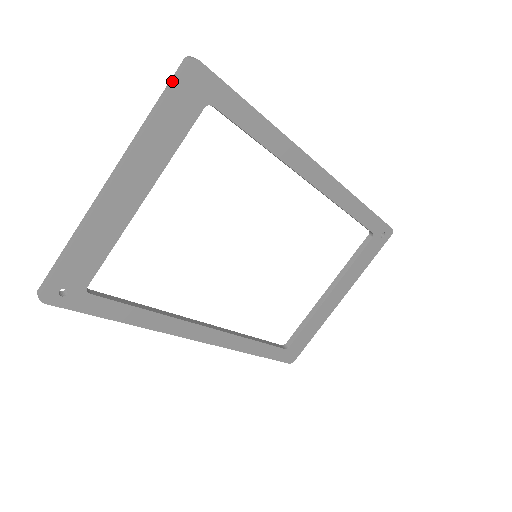
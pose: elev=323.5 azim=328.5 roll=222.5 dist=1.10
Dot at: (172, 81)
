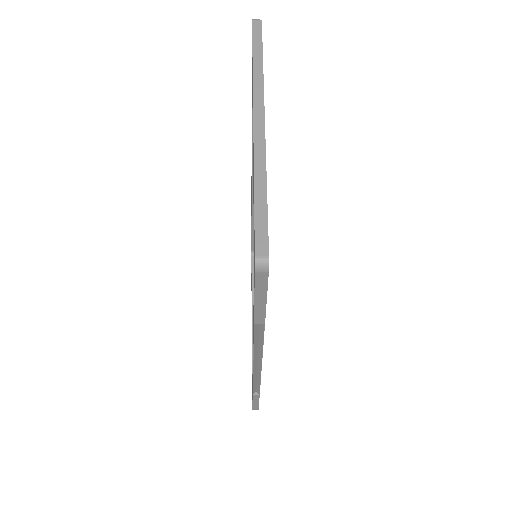
Dot at: (257, 34)
